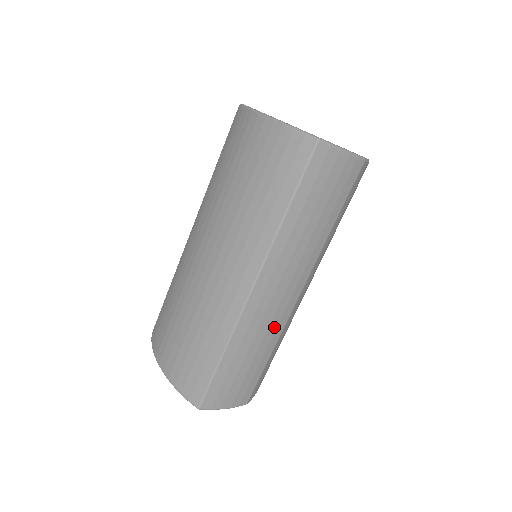
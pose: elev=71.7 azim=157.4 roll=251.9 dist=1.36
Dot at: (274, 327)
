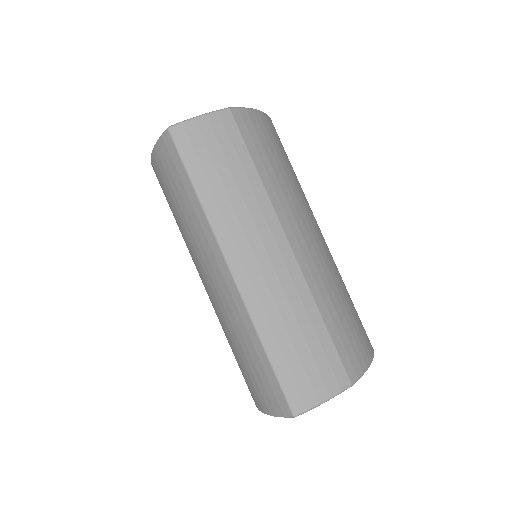
Dot at: (293, 290)
